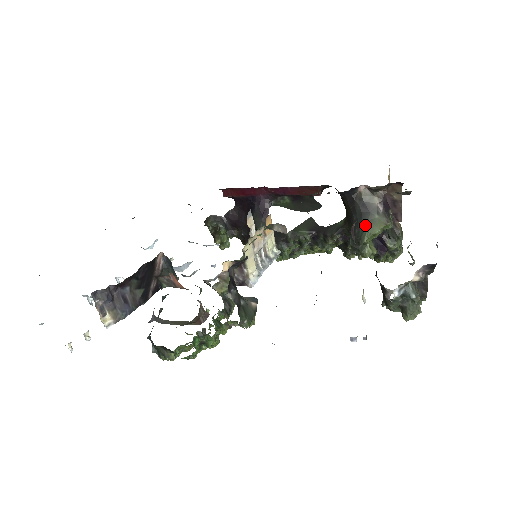
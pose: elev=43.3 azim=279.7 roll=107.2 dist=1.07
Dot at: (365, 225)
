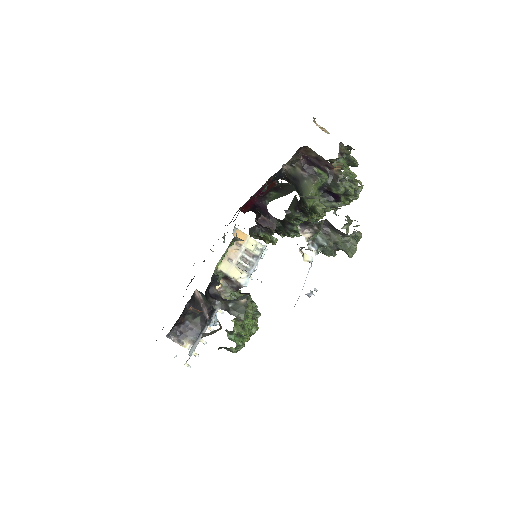
Dot at: (301, 193)
